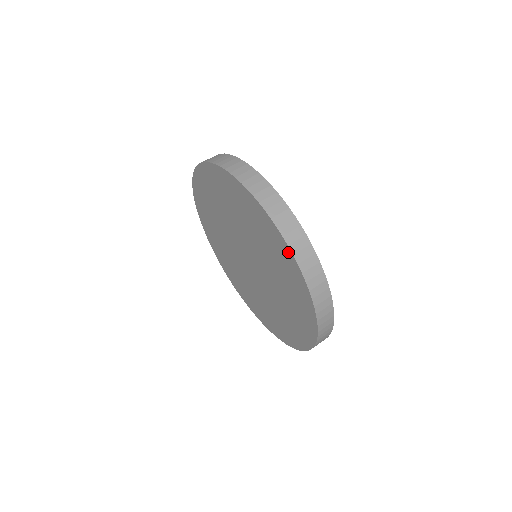
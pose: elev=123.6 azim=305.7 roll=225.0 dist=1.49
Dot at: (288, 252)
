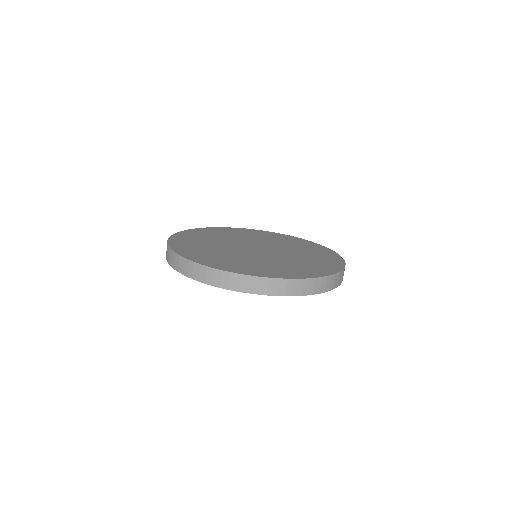
Dot at: occluded
